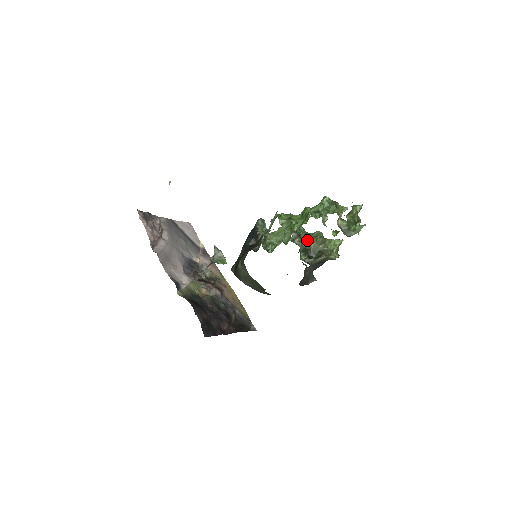
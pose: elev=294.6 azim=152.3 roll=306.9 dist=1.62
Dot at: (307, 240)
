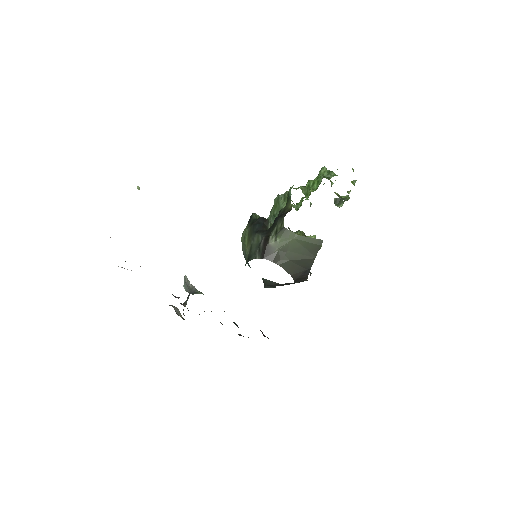
Dot at: occluded
